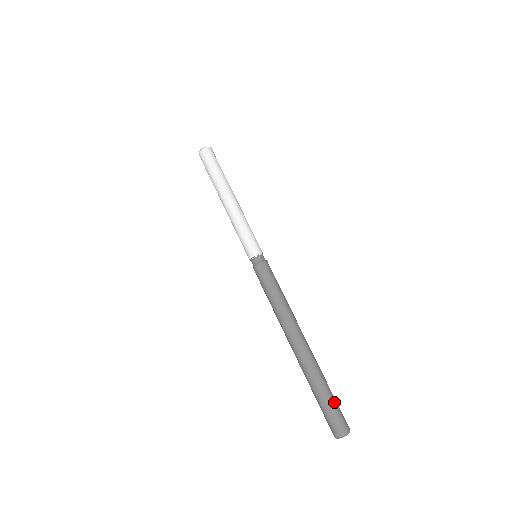
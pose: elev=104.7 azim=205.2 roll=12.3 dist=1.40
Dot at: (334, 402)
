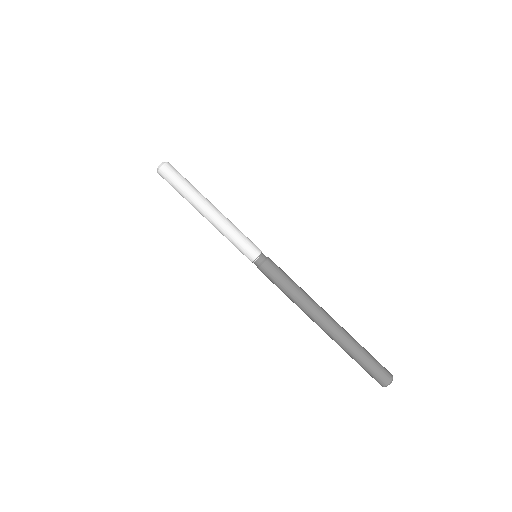
Dot at: occluded
